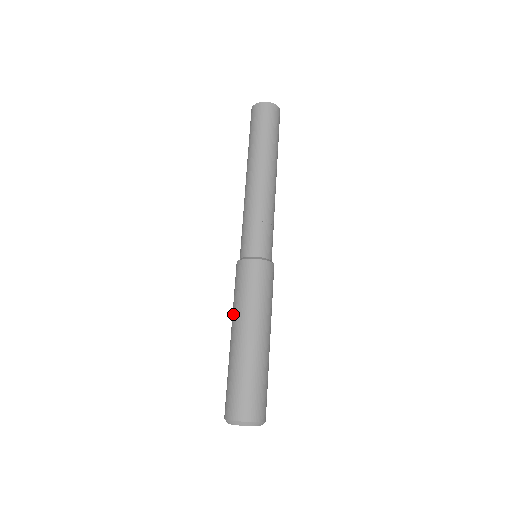
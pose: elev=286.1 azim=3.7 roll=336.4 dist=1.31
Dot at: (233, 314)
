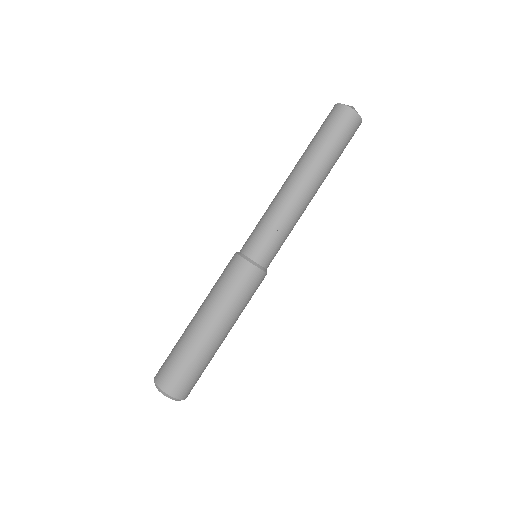
Dot at: (206, 297)
